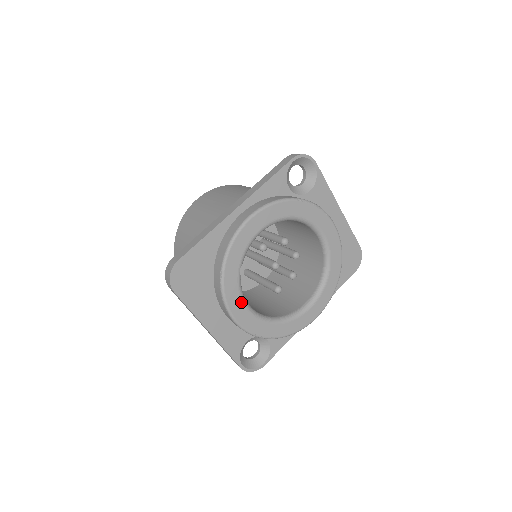
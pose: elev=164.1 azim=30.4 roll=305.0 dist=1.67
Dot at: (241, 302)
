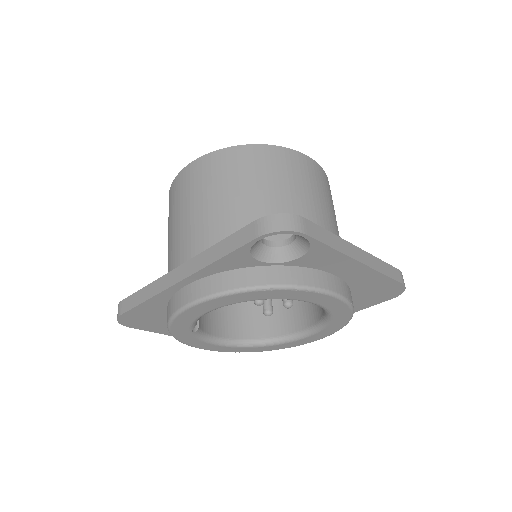
Dot at: (204, 343)
